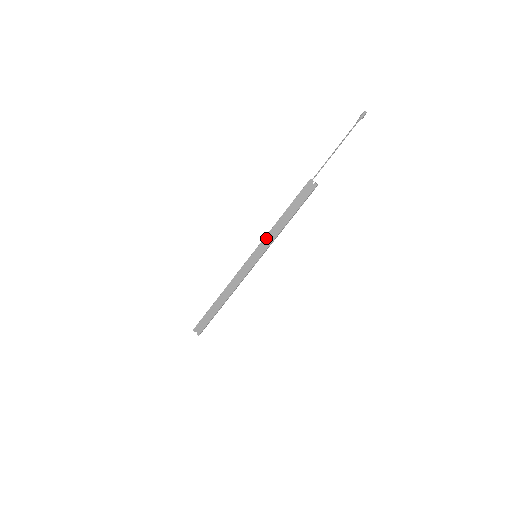
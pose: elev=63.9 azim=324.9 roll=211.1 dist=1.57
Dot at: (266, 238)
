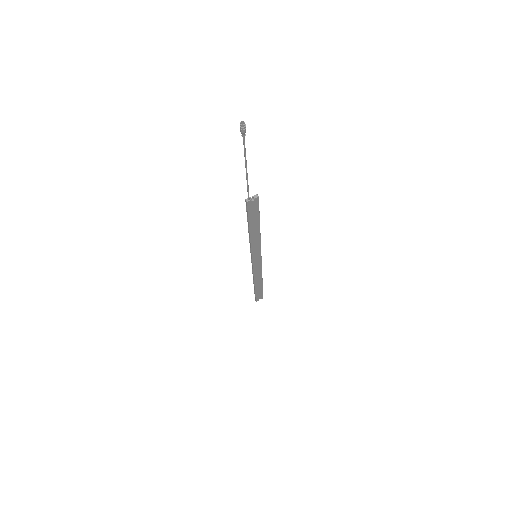
Dot at: (253, 248)
